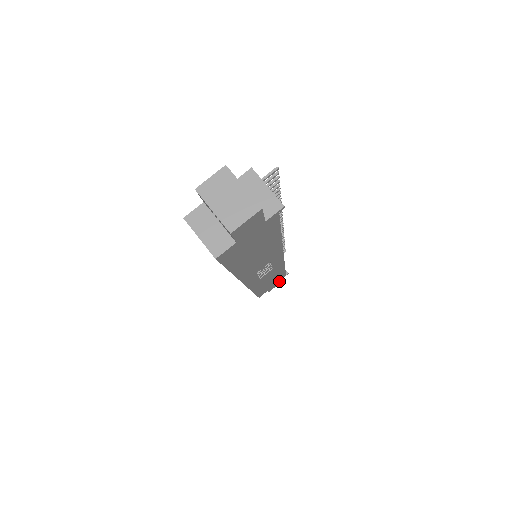
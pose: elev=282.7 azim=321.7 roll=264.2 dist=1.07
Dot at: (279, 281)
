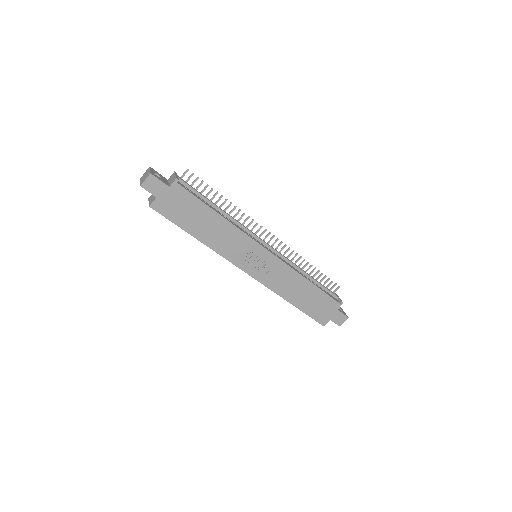
Dot at: (339, 311)
